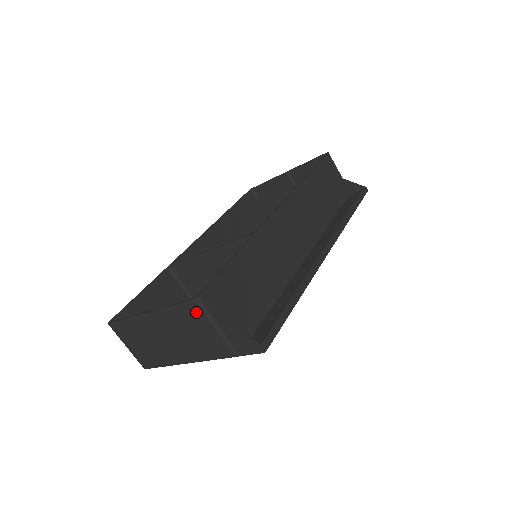
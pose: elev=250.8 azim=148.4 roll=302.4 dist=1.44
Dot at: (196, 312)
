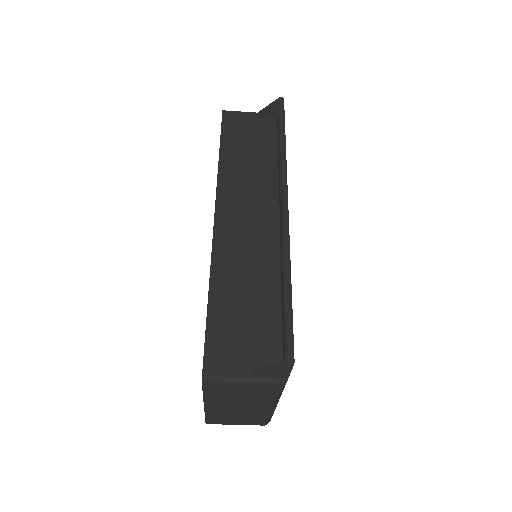
Dot at: (217, 386)
